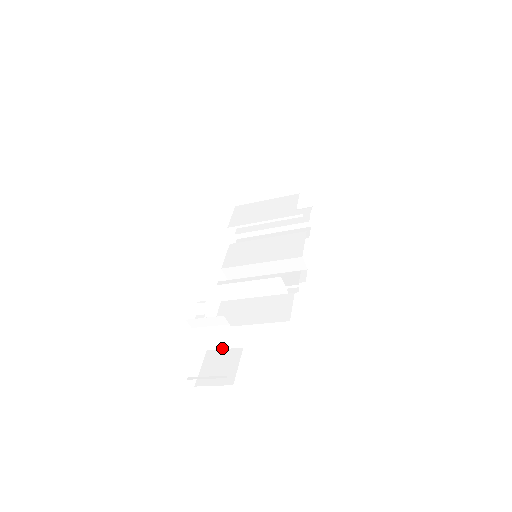
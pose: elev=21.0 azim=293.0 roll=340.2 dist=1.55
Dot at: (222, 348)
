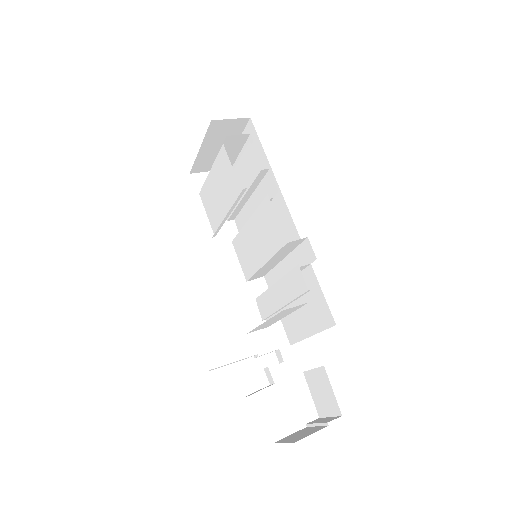
Dot at: (310, 370)
